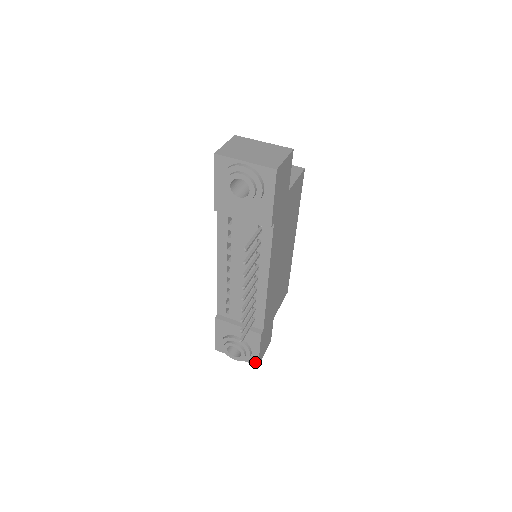
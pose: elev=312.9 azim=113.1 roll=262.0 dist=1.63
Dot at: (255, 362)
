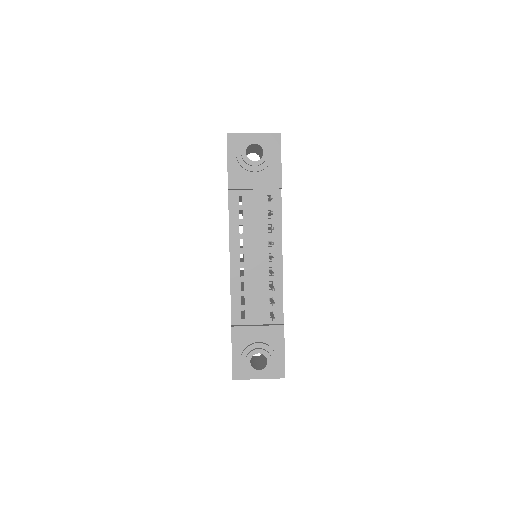
Dot at: (281, 373)
